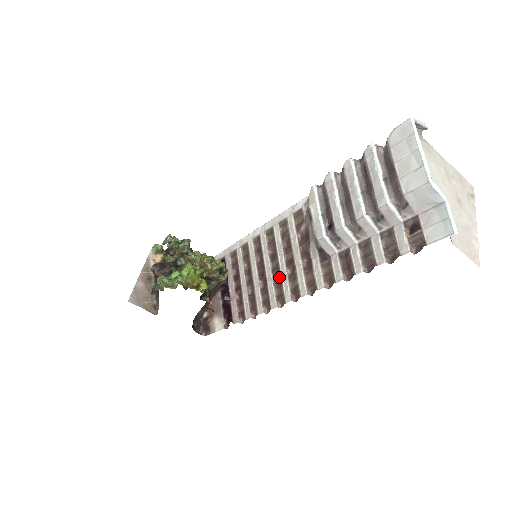
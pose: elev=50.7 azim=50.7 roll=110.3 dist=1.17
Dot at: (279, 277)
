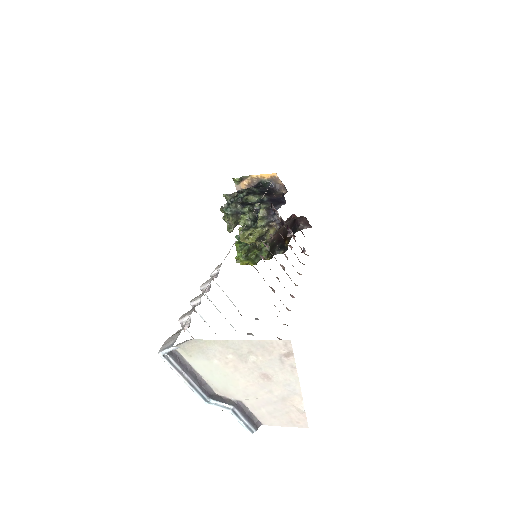
Dot at: occluded
